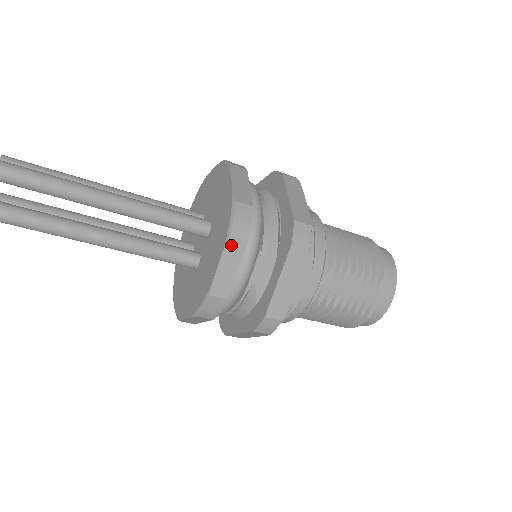
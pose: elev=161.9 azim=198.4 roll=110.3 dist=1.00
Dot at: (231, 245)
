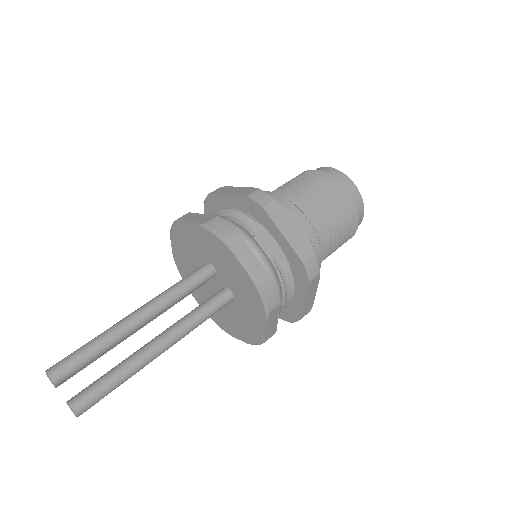
Dot at: (233, 246)
